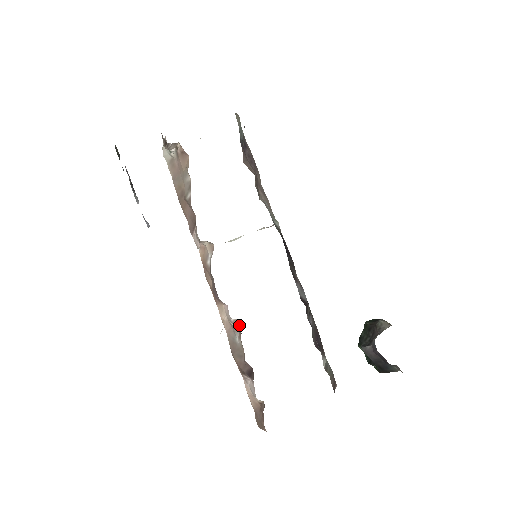
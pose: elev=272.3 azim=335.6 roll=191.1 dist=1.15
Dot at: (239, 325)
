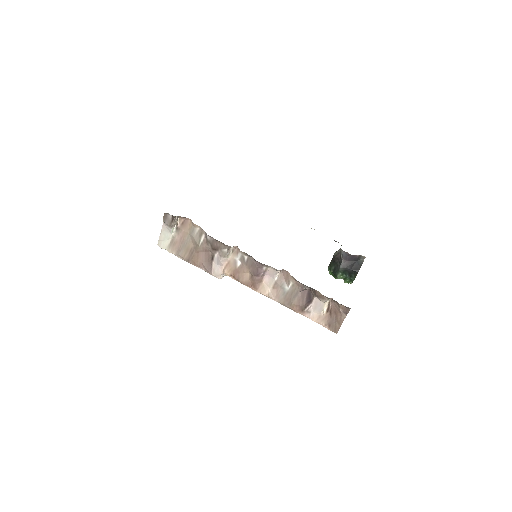
Dot at: (283, 275)
